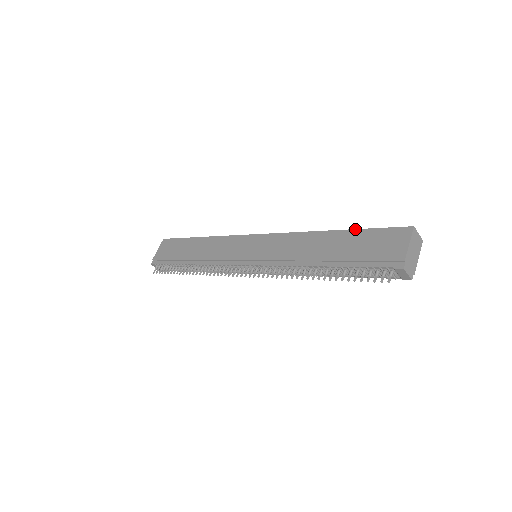
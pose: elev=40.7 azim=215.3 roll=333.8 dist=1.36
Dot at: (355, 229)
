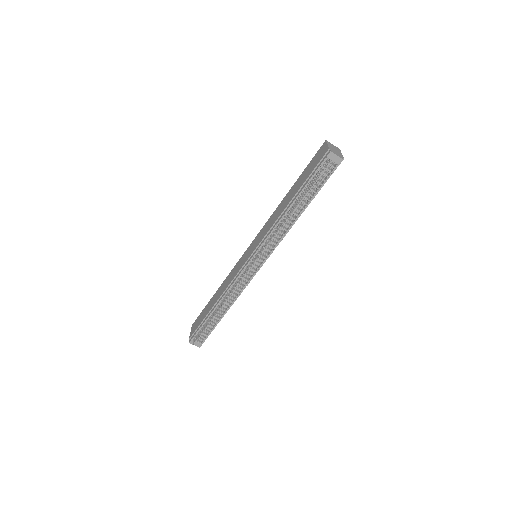
Dot at: (300, 176)
